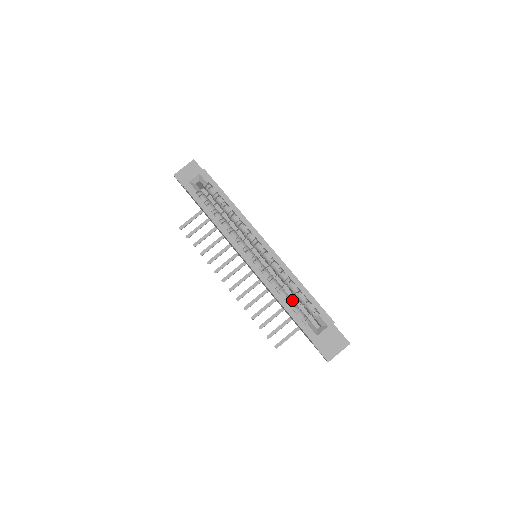
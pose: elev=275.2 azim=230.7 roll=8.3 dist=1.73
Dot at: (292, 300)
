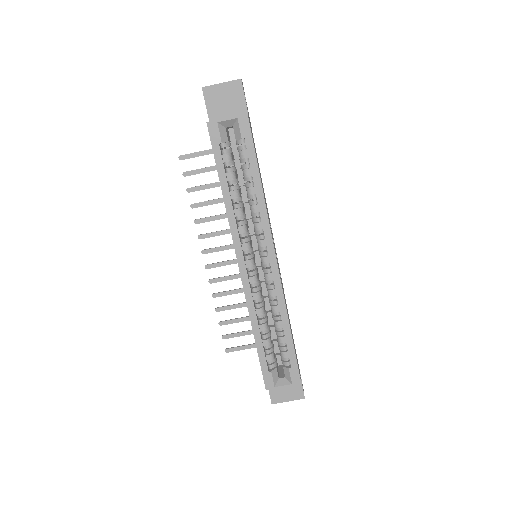
Dot at: (269, 335)
